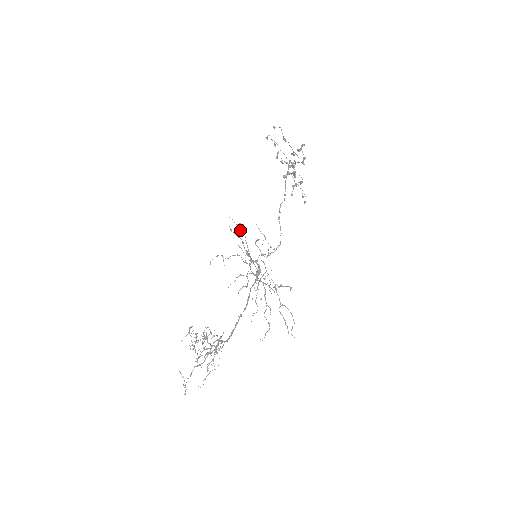
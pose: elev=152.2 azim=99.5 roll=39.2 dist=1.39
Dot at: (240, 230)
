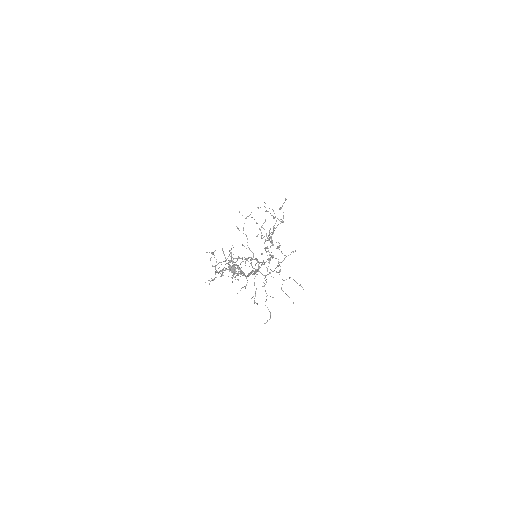
Dot at: (232, 269)
